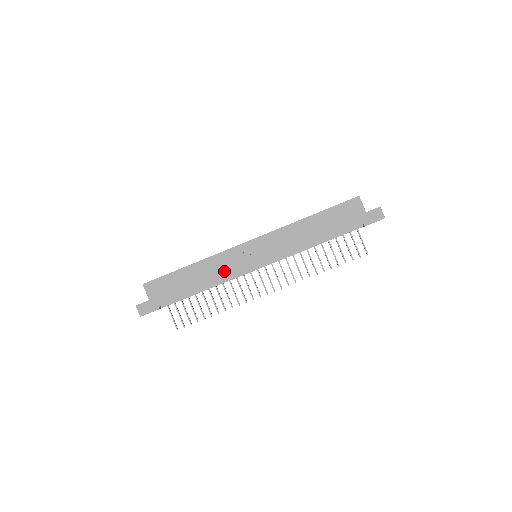
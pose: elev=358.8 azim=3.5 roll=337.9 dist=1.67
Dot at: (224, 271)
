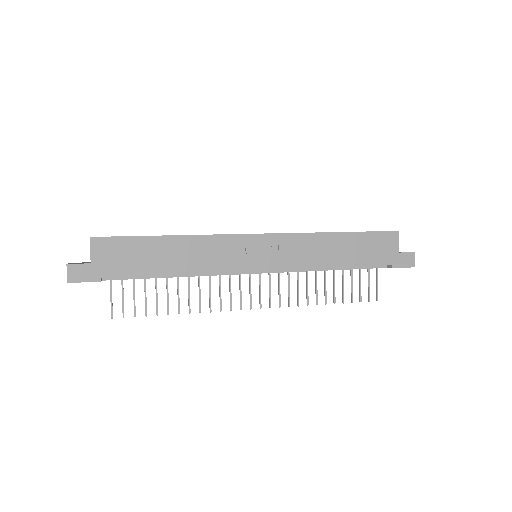
Dot at: (213, 261)
